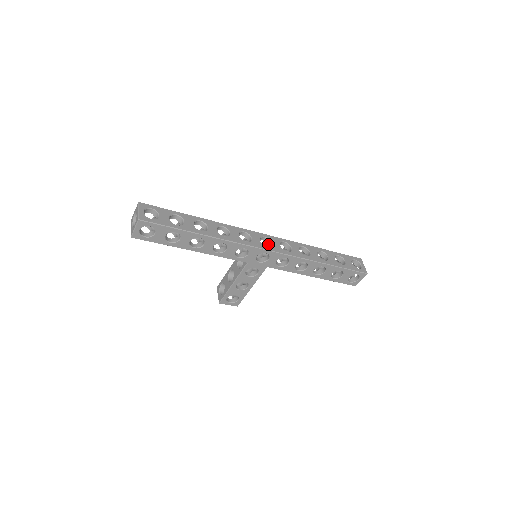
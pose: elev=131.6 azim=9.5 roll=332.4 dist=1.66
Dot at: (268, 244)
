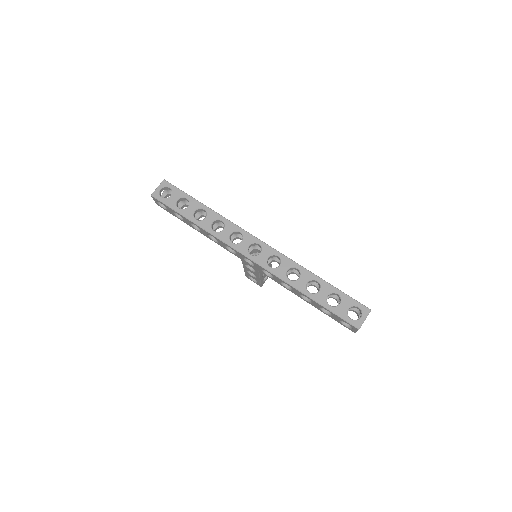
Dot at: (261, 251)
